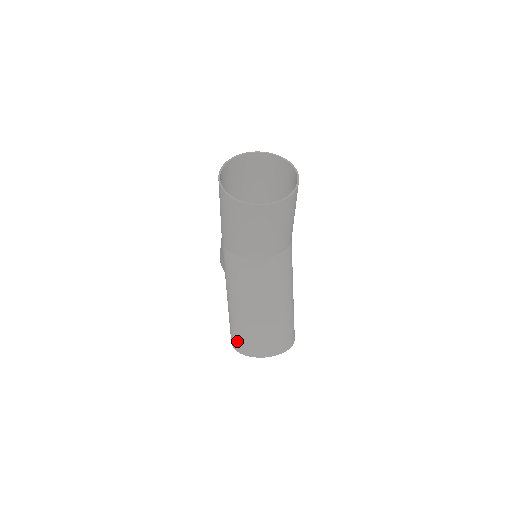
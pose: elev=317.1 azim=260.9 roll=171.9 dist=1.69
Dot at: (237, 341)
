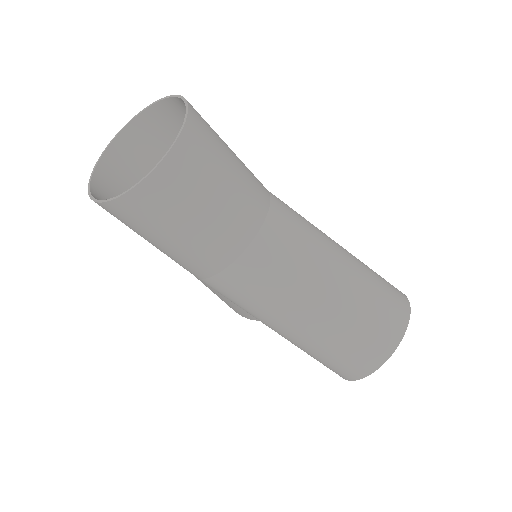
Dot at: (345, 367)
